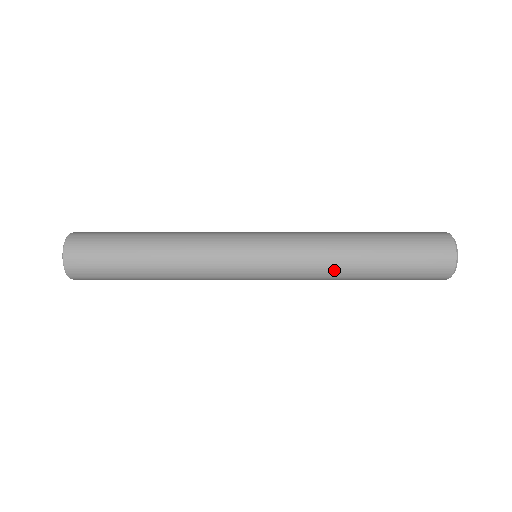
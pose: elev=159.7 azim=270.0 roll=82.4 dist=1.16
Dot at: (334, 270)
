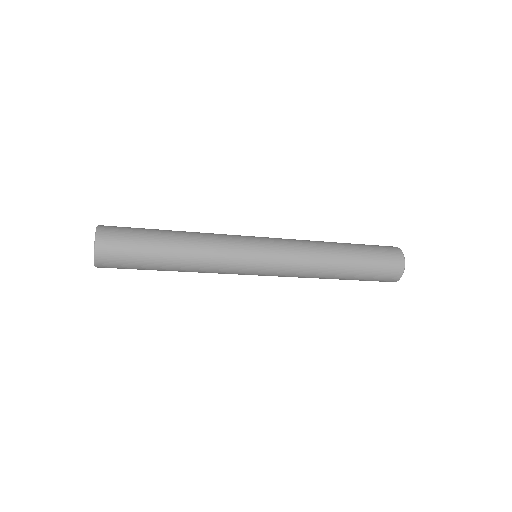
Dot at: (320, 252)
